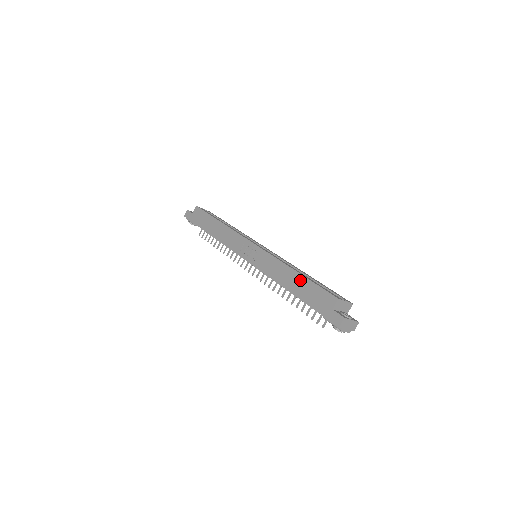
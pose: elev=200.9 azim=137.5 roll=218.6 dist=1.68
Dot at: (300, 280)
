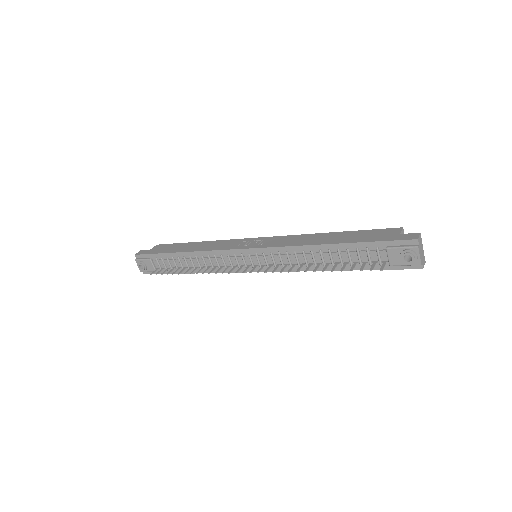
Dot at: (341, 234)
